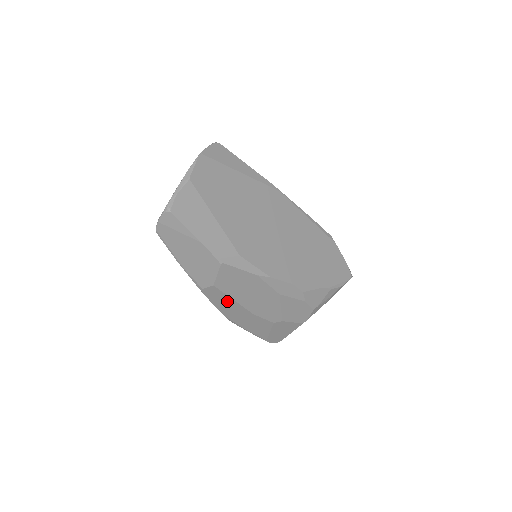
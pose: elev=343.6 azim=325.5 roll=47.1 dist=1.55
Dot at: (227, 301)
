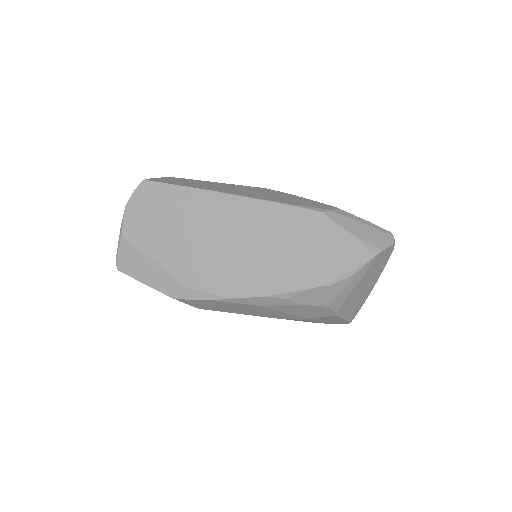
Dot at: occluded
